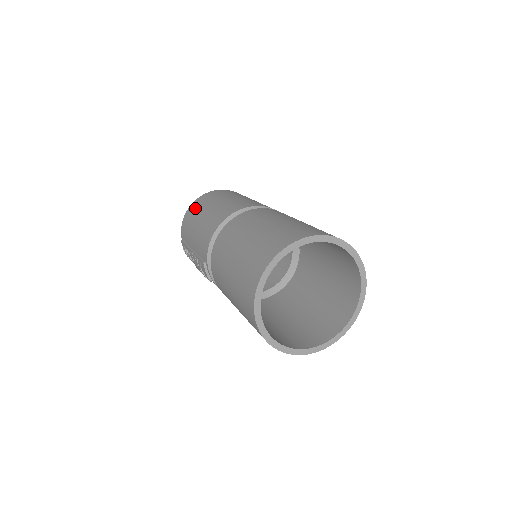
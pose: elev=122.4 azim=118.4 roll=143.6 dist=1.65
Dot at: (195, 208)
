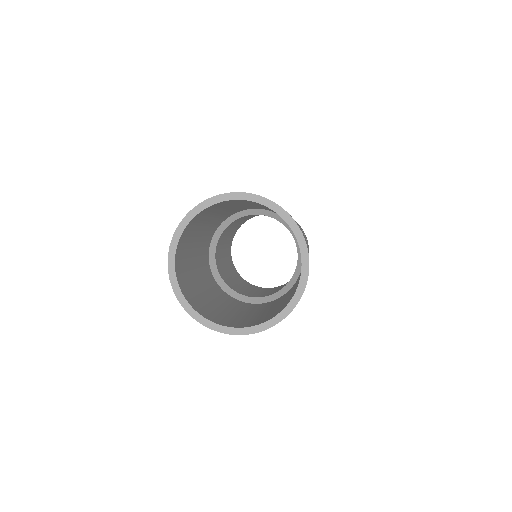
Dot at: occluded
